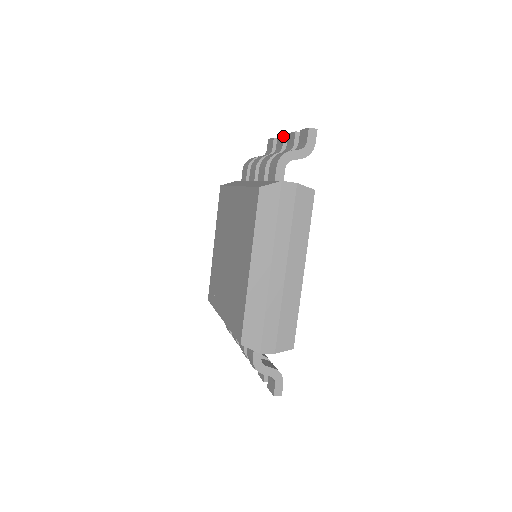
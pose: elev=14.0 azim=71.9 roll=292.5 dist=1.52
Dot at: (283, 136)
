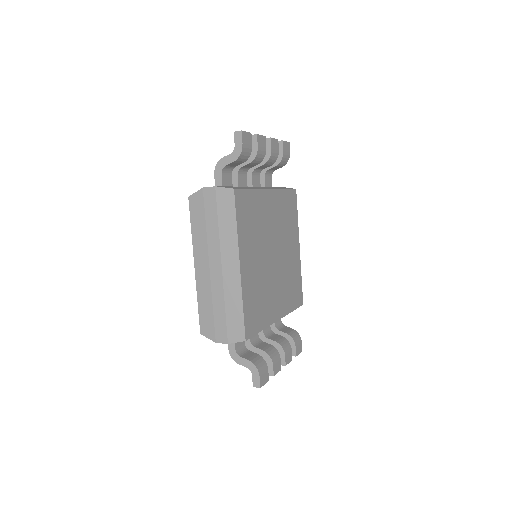
Dot at: occluded
